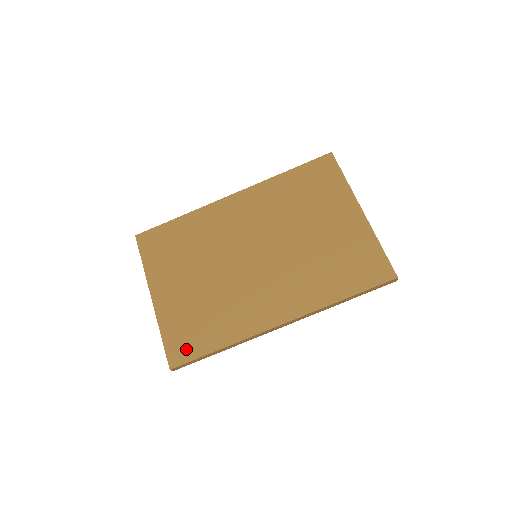
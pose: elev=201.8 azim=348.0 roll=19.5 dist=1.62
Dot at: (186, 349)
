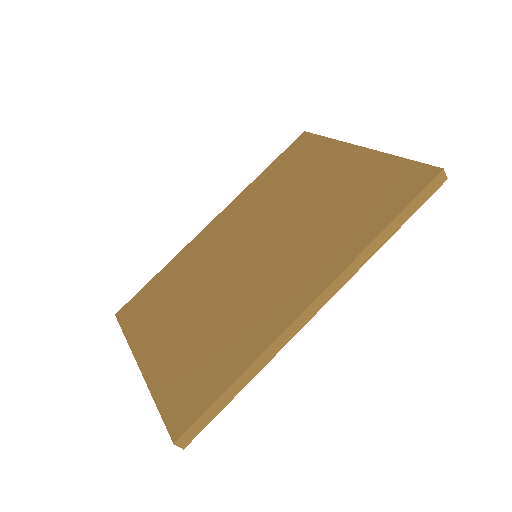
Dot at: (191, 403)
